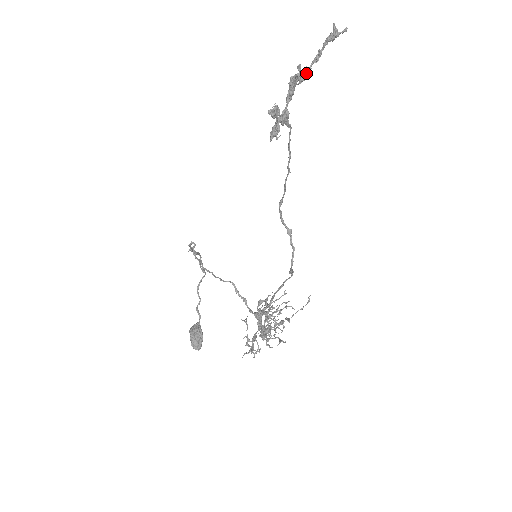
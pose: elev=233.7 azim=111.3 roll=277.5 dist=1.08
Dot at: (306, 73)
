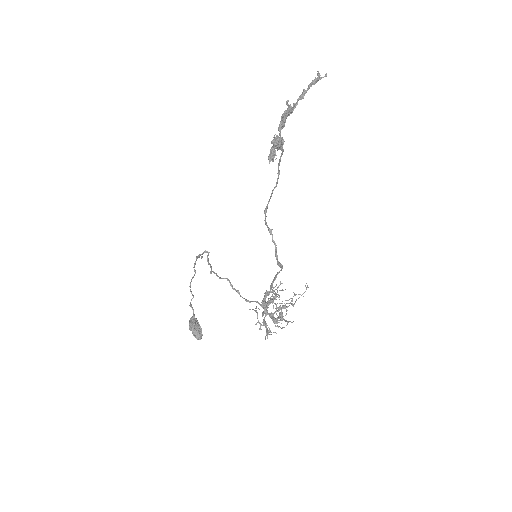
Dot at: (293, 107)
